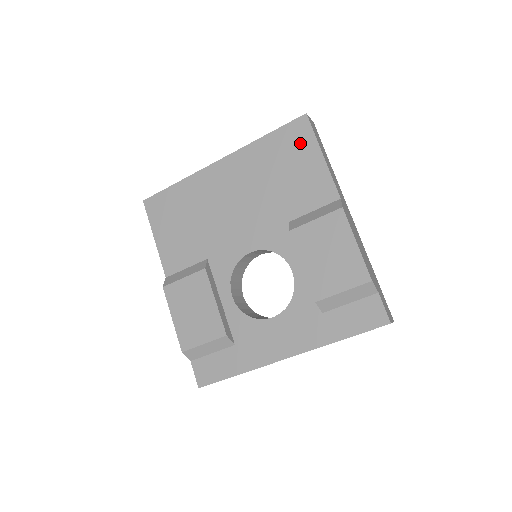
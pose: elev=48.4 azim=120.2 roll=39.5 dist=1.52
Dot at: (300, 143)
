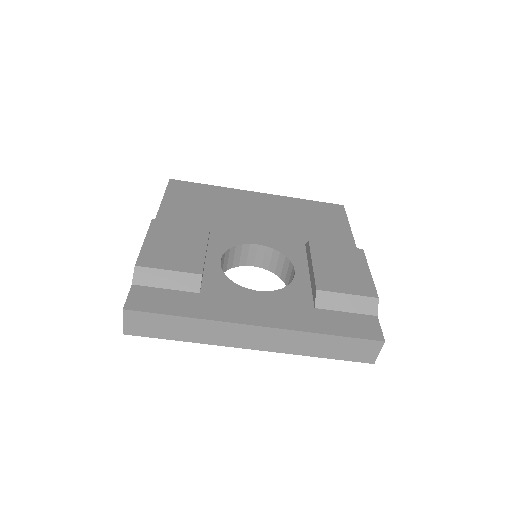
Dot at: (333, 214)
